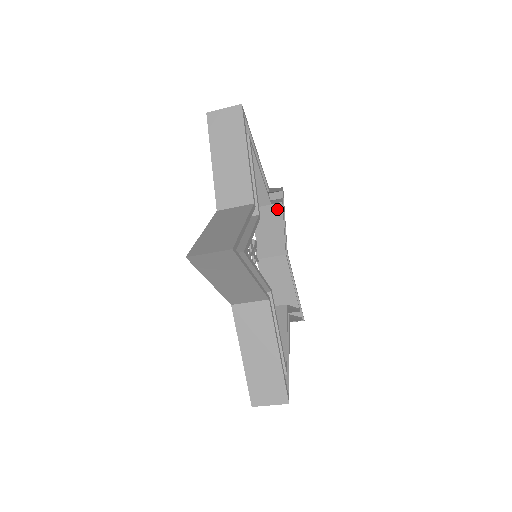
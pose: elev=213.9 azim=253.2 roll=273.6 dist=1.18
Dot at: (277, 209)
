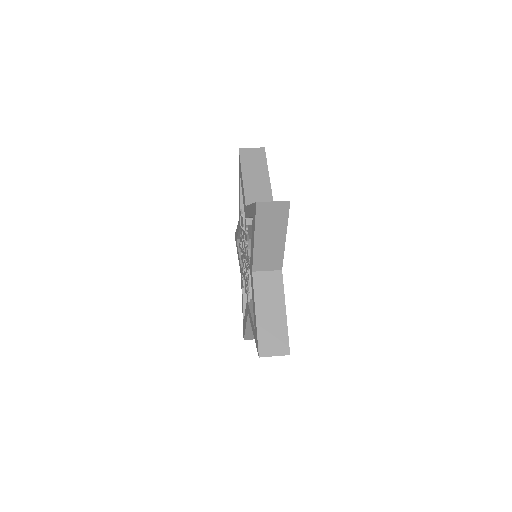
Dot at: occluded
